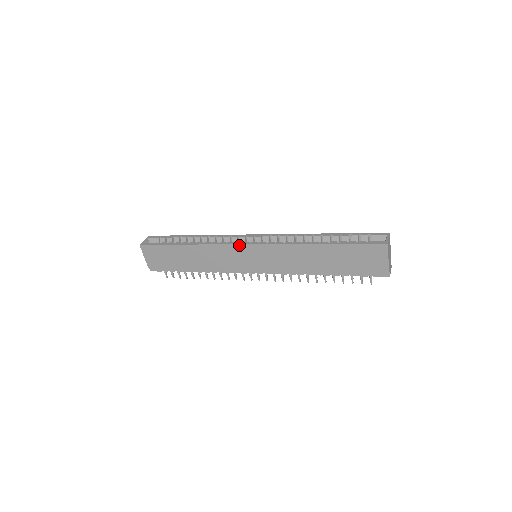
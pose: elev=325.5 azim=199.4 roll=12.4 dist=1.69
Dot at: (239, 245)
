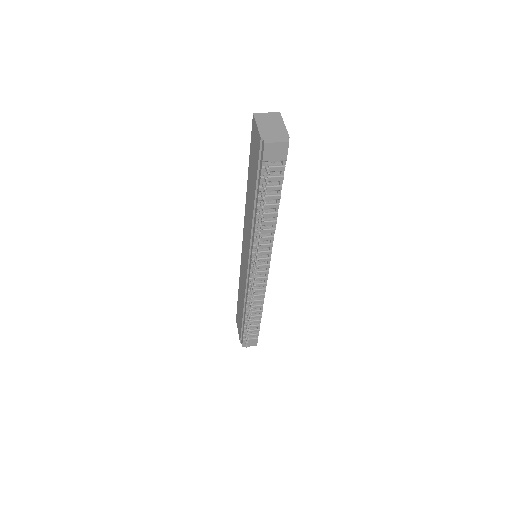
Dot at: (242, 250)
